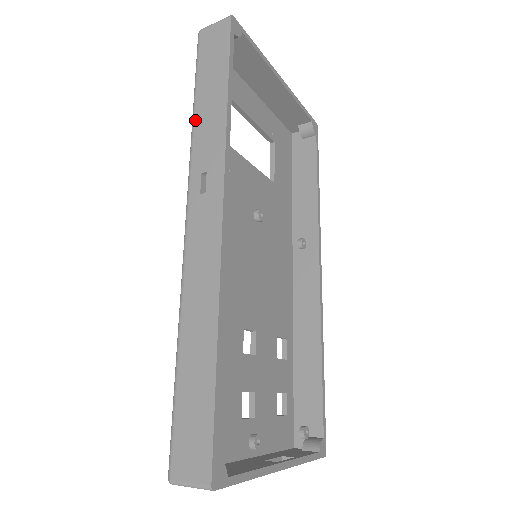
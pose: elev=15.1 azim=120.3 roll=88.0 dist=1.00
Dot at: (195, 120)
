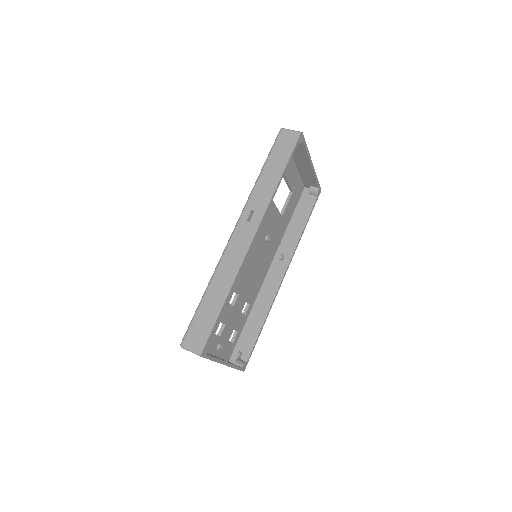
Dot at: (259, 179)
